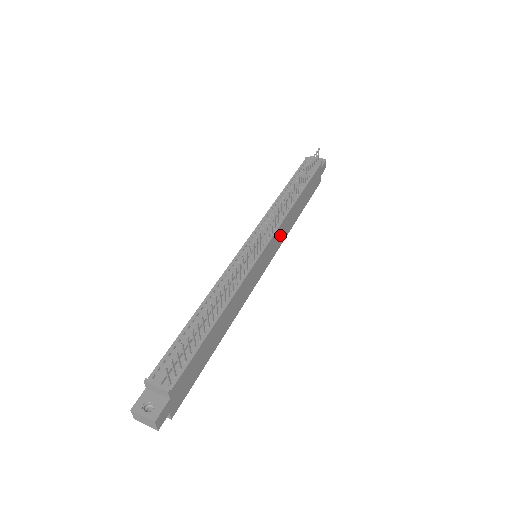
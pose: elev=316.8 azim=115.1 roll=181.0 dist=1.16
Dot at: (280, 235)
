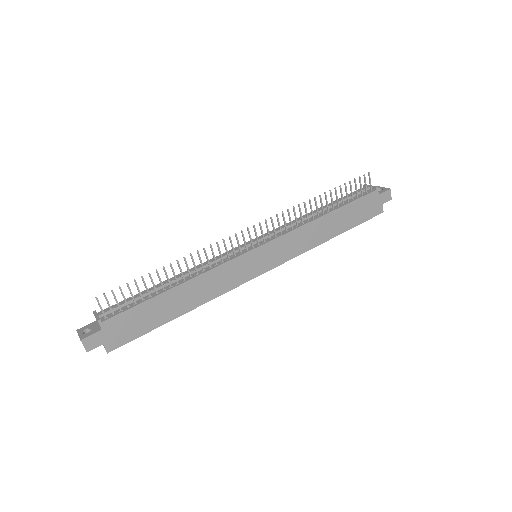
Dot at: (292, 244)
